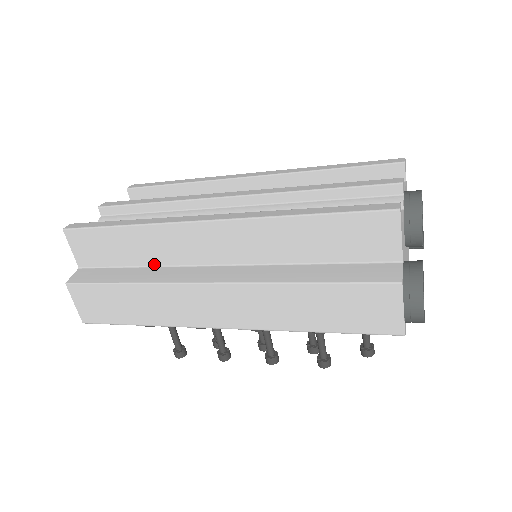
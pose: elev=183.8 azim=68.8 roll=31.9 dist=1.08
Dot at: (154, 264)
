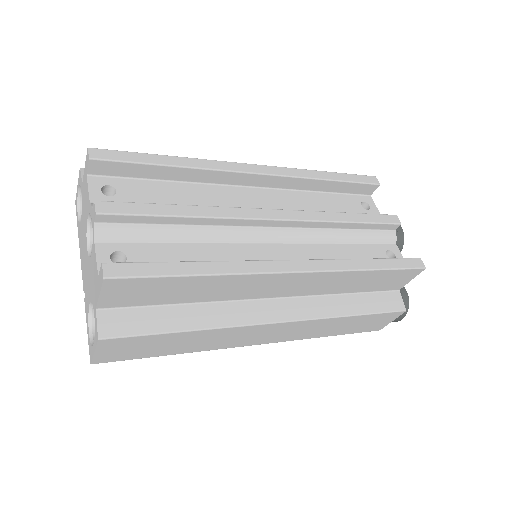
Dot at: (209, 300)
